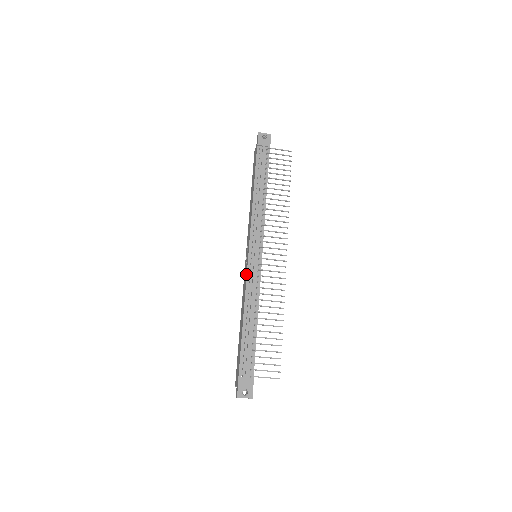
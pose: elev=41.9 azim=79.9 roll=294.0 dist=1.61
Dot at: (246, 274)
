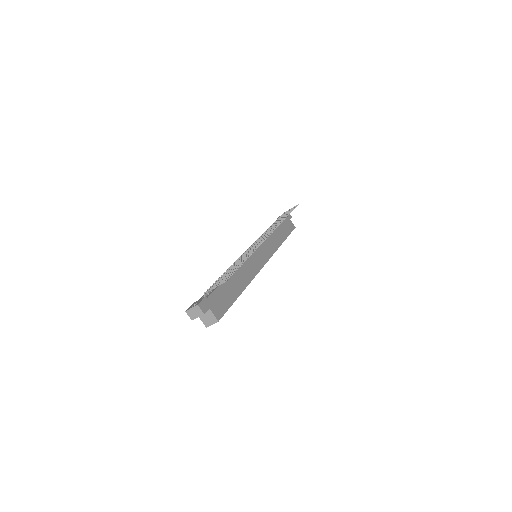
Dot at: occluded
